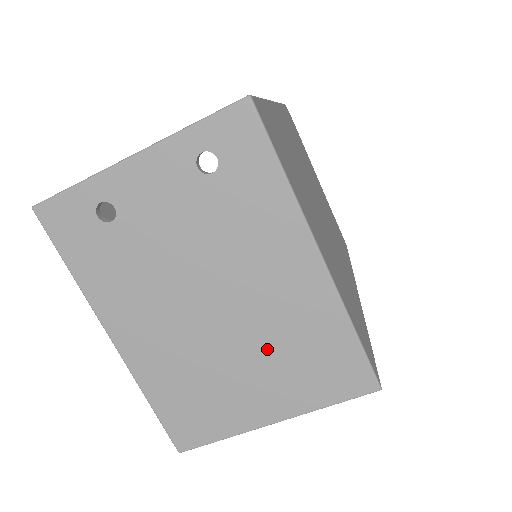
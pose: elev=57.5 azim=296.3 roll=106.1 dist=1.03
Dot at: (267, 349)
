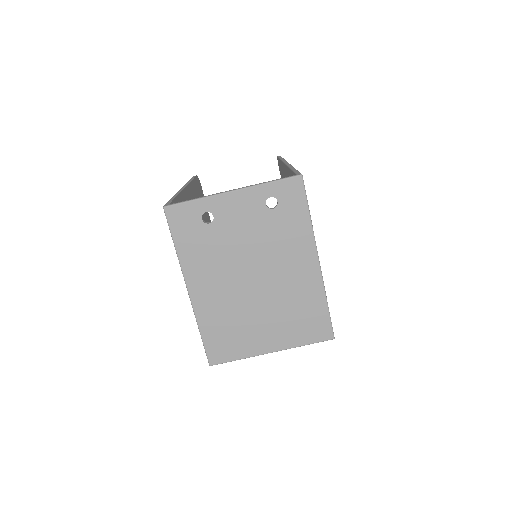
Dot at: (278, 308)
